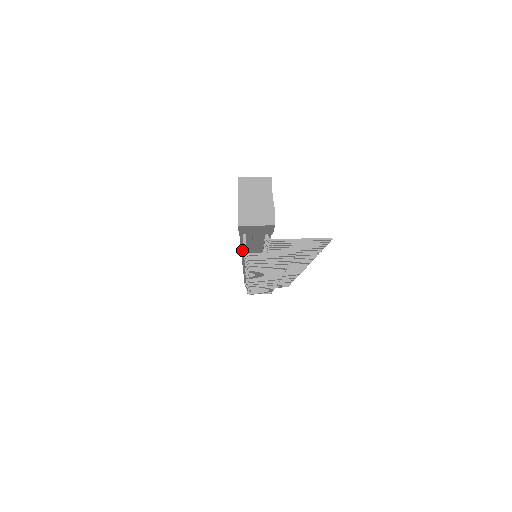
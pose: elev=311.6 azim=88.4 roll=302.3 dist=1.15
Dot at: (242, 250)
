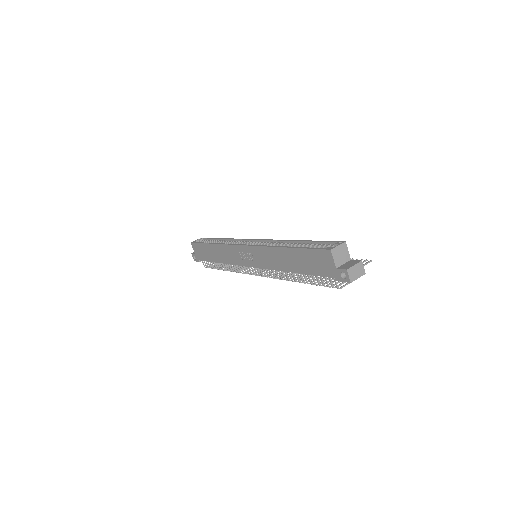
Dot at: (291, 272)
